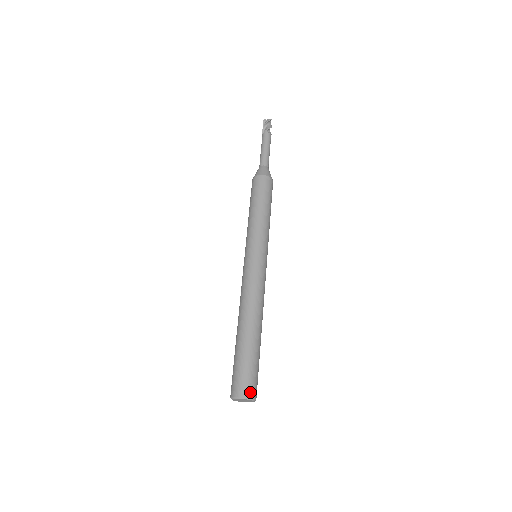
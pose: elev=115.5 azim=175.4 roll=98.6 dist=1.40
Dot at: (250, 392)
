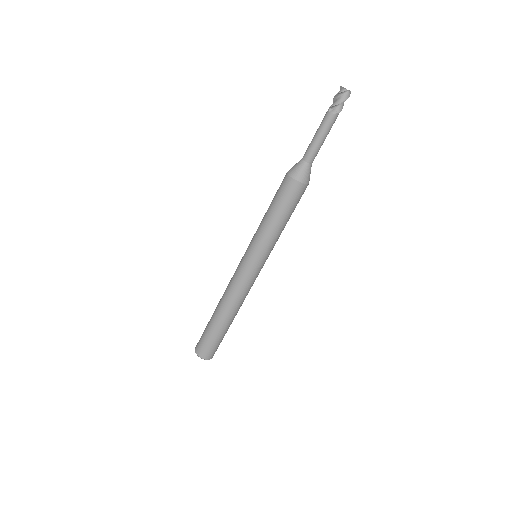
Dot at: occluded
